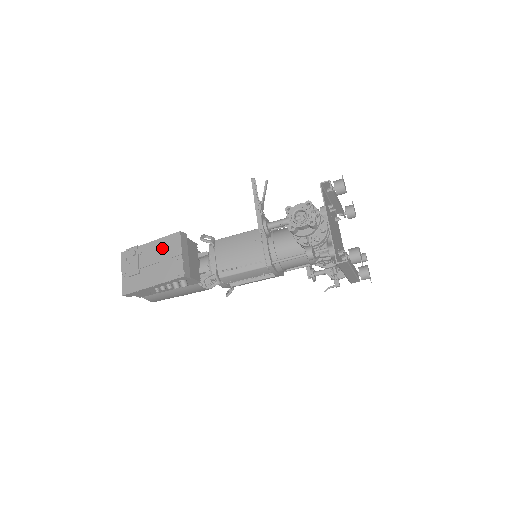
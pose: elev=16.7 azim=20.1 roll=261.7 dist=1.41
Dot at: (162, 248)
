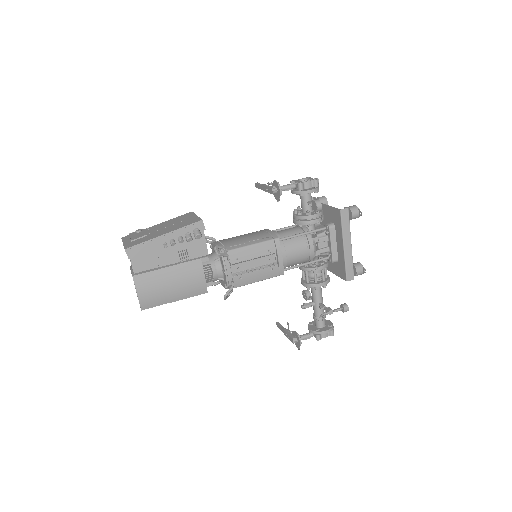
Dot at: (173, 221)
